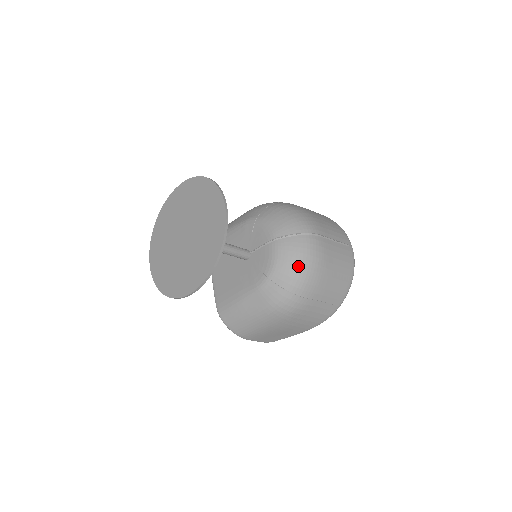
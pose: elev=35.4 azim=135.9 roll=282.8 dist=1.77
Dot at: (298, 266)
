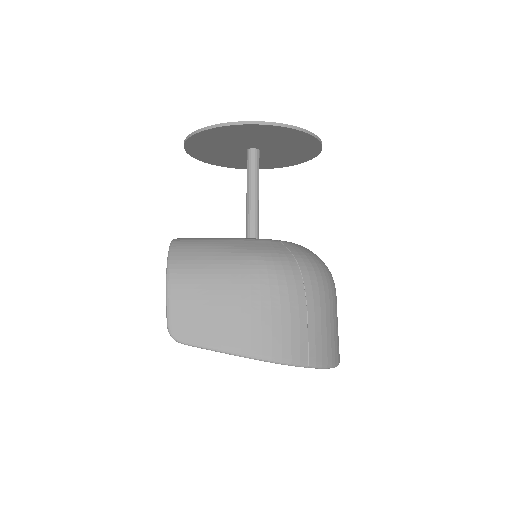
Dot at: (317, 260)
